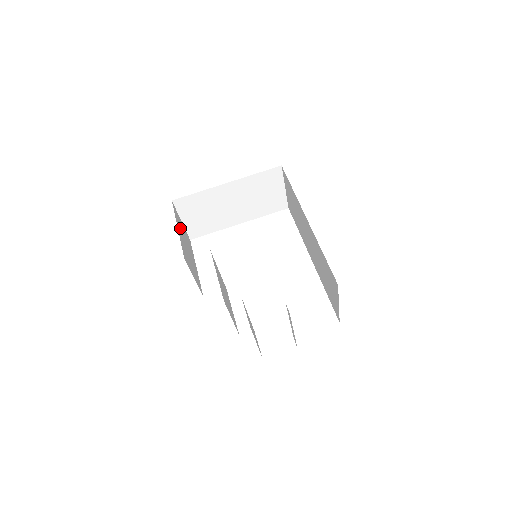
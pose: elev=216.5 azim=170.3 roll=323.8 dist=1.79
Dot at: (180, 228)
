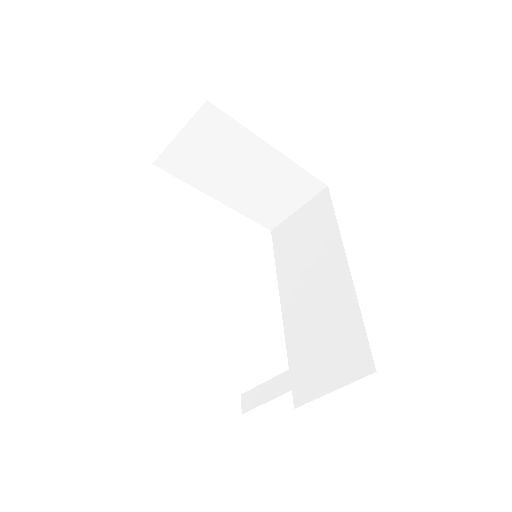
Dot at: occluded
